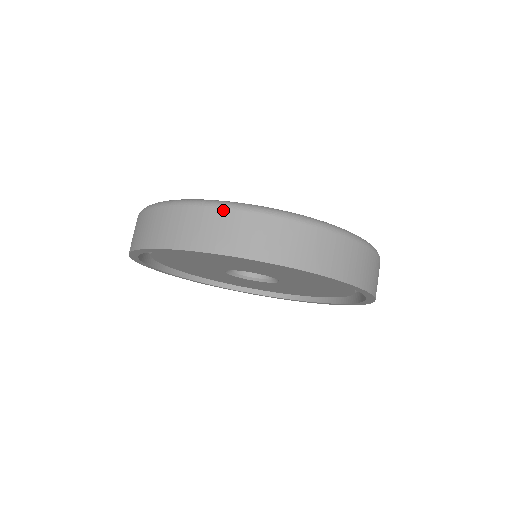
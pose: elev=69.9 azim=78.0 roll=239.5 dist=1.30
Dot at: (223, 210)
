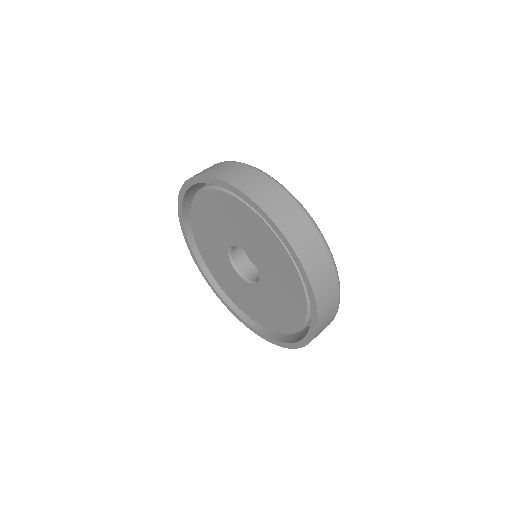
Dot at: (238, 164)
